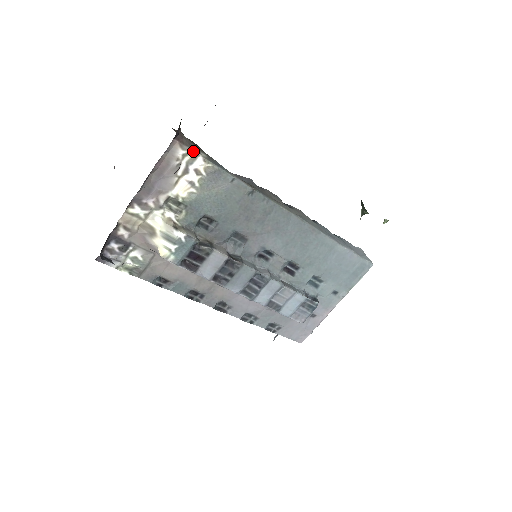
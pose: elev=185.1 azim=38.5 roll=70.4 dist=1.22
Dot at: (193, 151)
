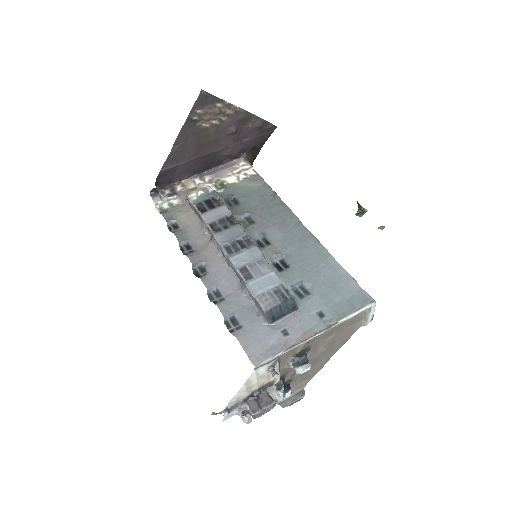
Dot at: (250, 164)
